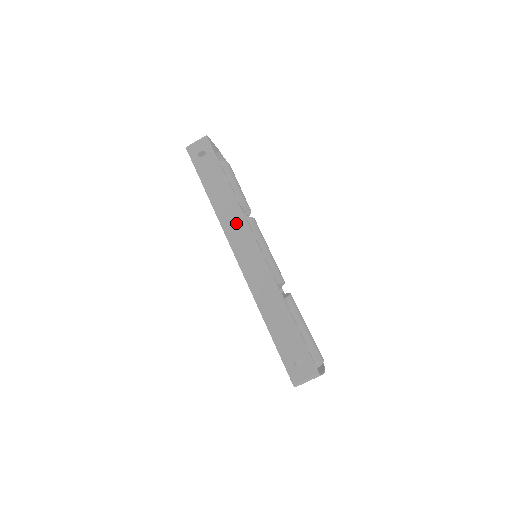
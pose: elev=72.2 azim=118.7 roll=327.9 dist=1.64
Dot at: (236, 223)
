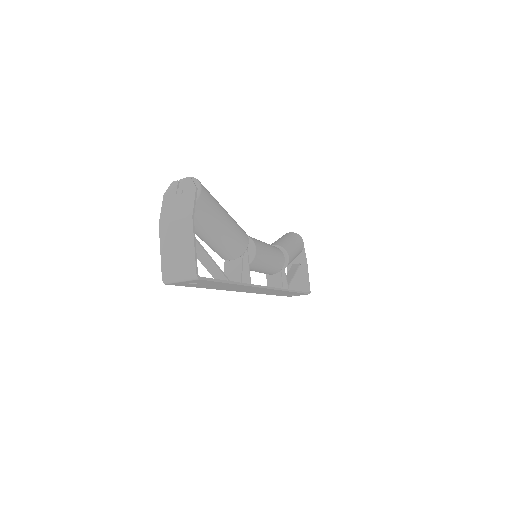
Dot at: (247, 289)
